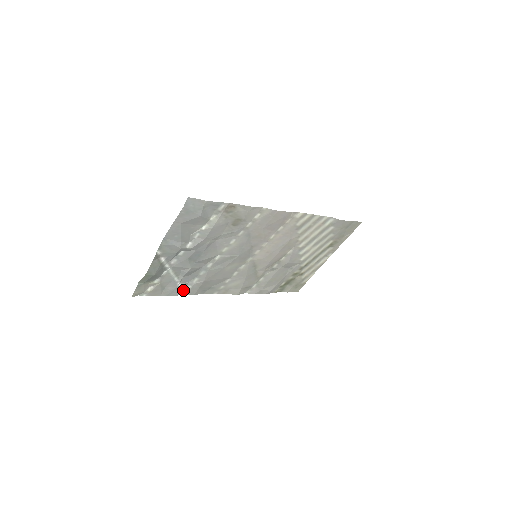
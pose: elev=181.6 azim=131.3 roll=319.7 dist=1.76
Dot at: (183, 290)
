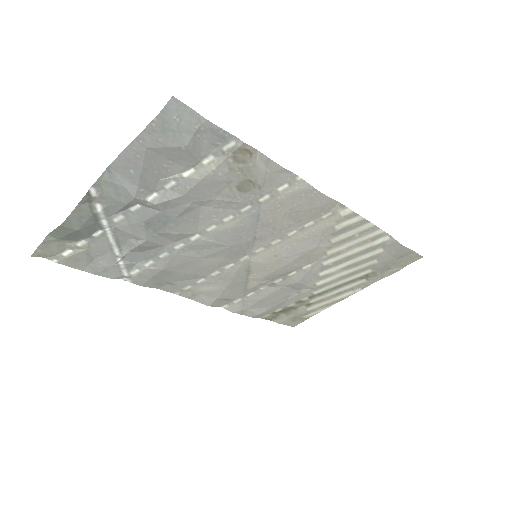
Dot at: (125, 273)
